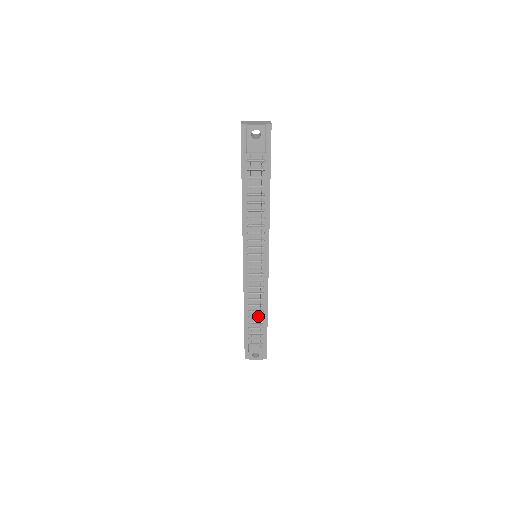
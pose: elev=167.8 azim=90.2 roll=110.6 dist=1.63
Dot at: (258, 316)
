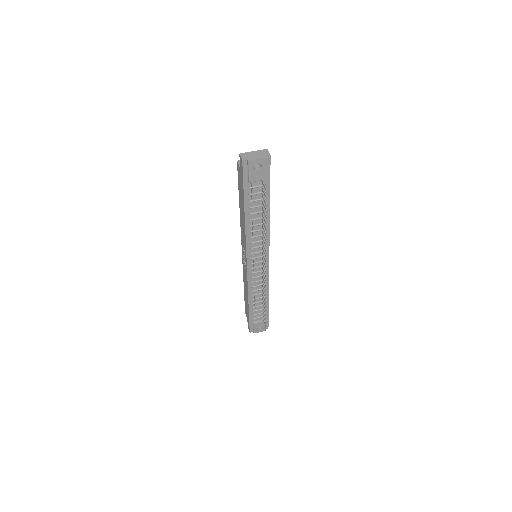
Dot at: (261, 301)
